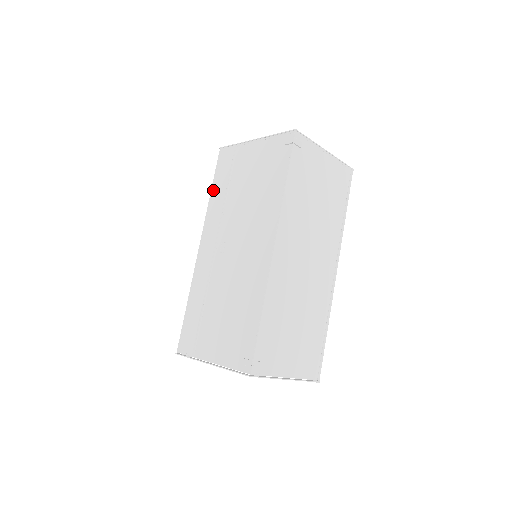
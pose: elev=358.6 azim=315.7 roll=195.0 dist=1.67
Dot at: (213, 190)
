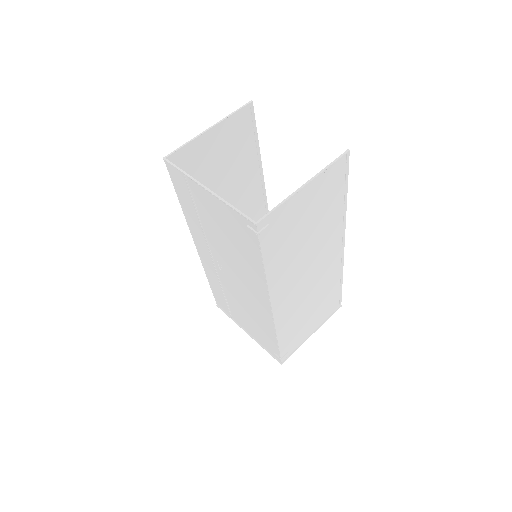
Dot at: (181, 204)
